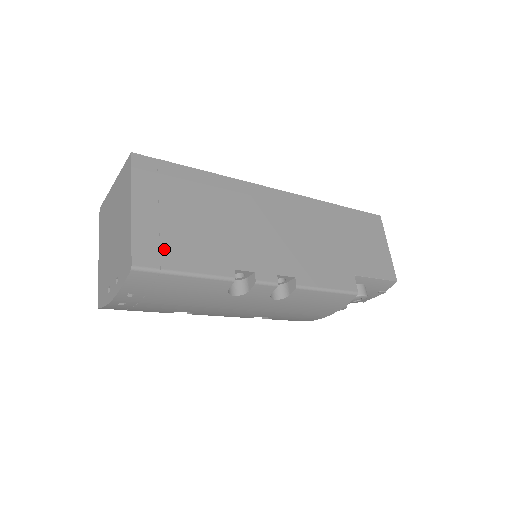
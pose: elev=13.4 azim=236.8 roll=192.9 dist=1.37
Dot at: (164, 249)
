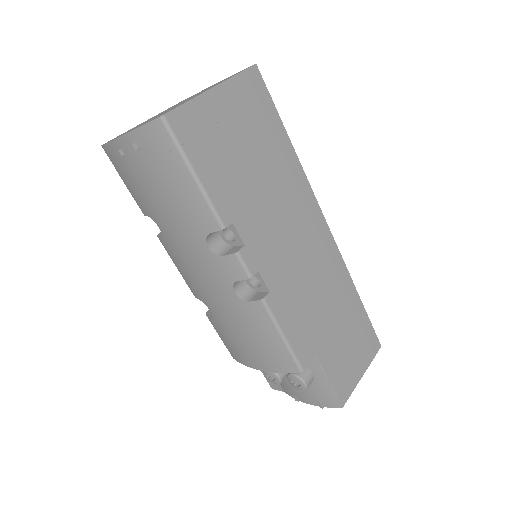
Dot at: (200, 139)
